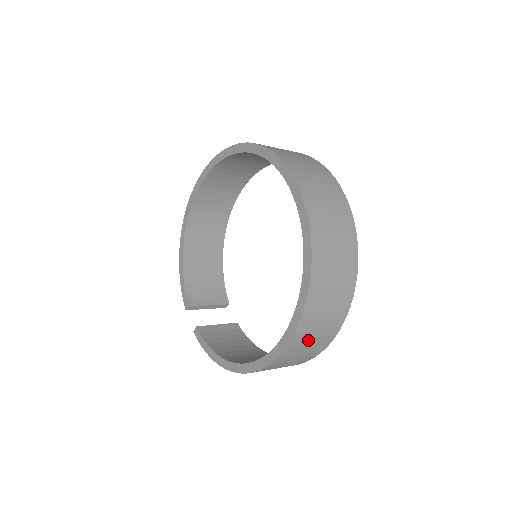
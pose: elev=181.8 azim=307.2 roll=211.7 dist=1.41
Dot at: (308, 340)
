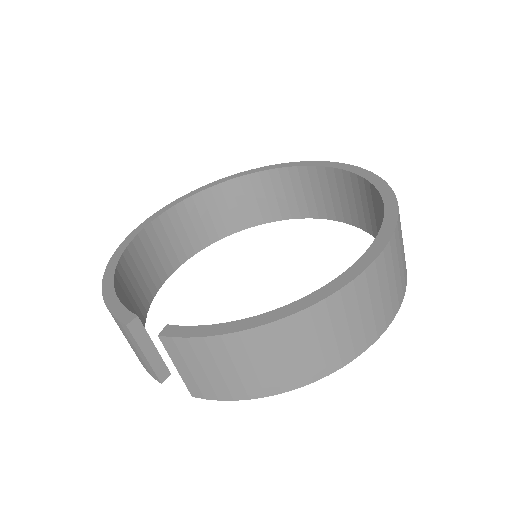
Dot at: (400, 252)
